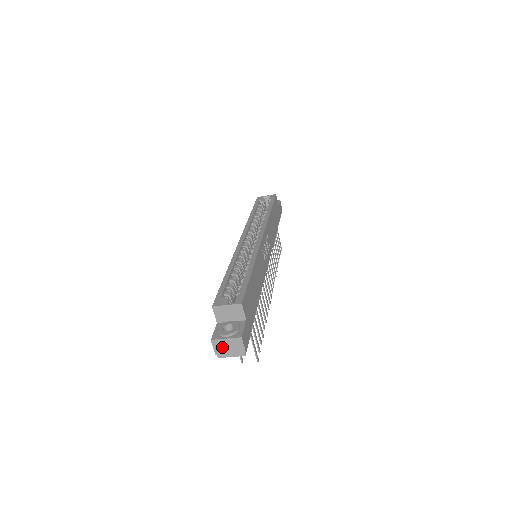
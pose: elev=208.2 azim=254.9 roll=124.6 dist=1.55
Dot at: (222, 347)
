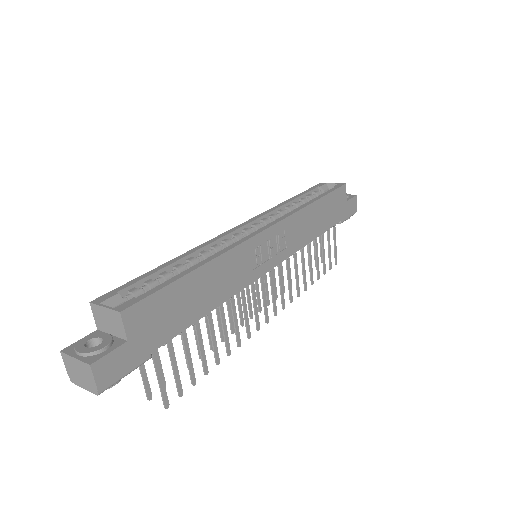
Dot at: (73, 368)
